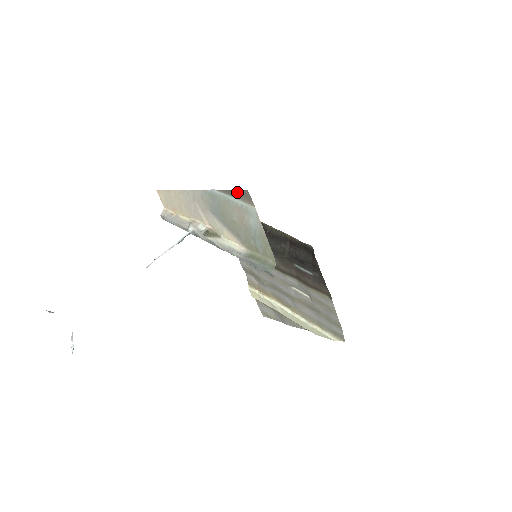
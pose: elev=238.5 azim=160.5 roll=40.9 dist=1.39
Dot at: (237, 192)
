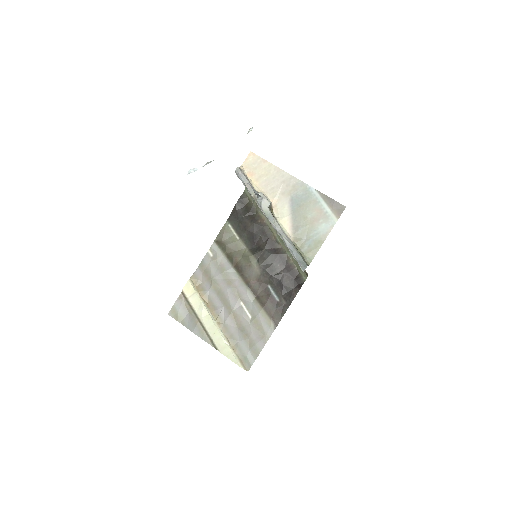
Dot at: (335, 202)
